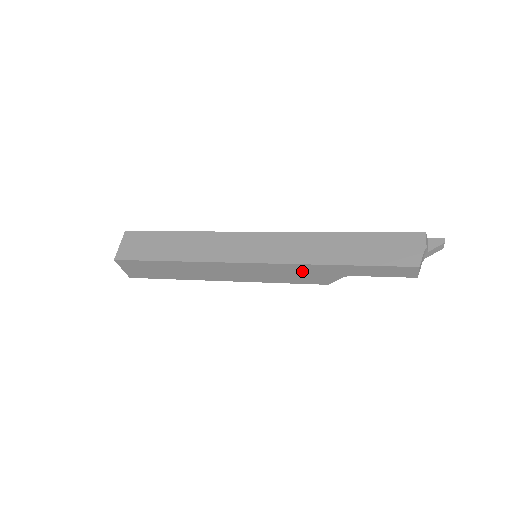
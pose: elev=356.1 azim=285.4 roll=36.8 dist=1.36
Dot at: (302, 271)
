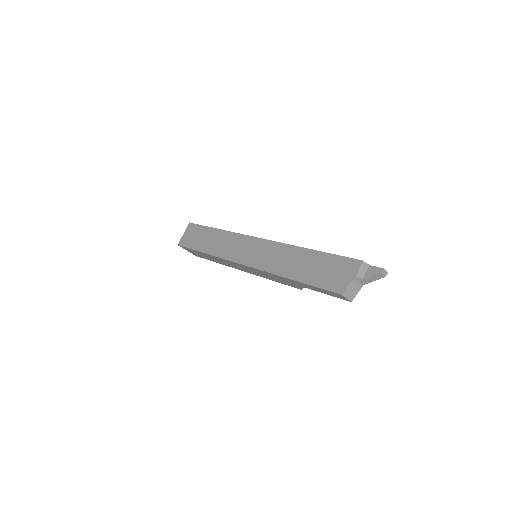
Dot at: (275, 277)
